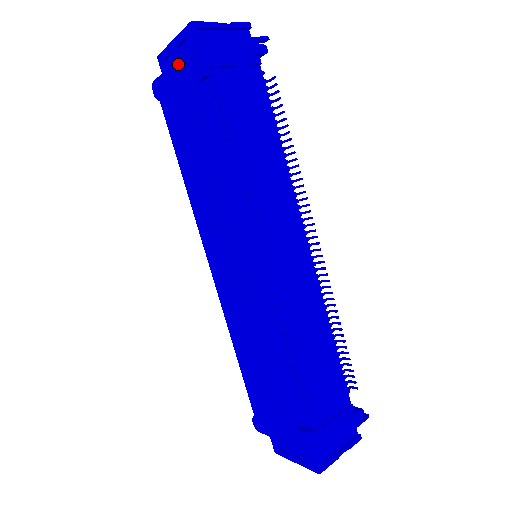
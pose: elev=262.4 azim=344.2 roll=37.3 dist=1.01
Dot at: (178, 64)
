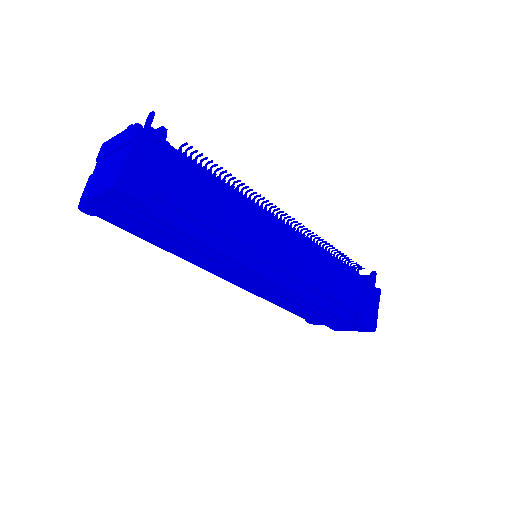
Dot at: (115, 206)
